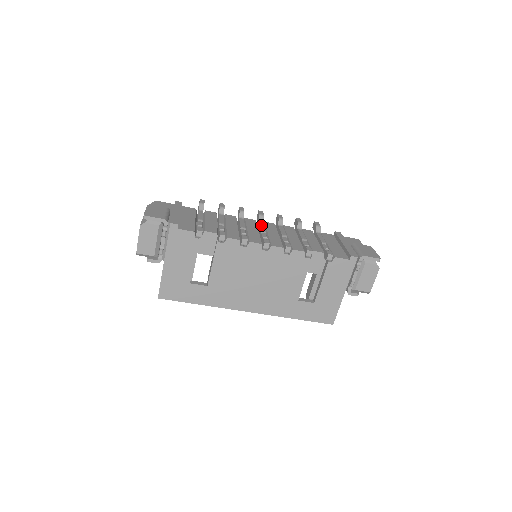
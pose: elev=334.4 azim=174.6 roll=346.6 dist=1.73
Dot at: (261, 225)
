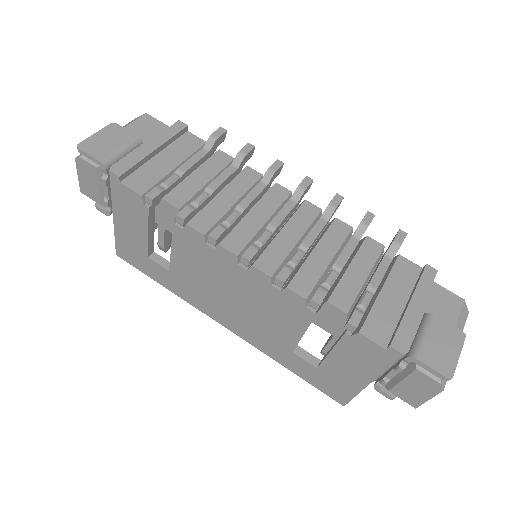
Dot at: (284, 209)
